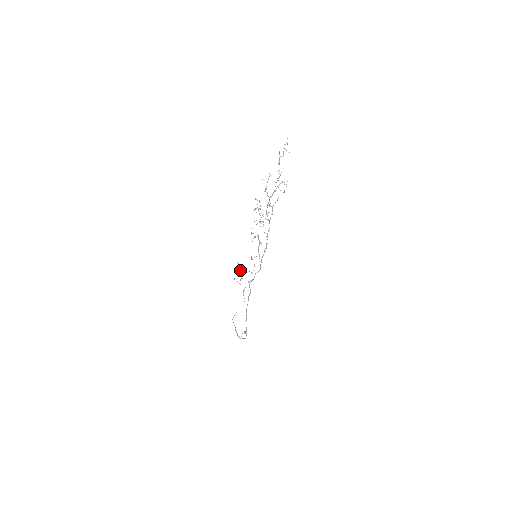
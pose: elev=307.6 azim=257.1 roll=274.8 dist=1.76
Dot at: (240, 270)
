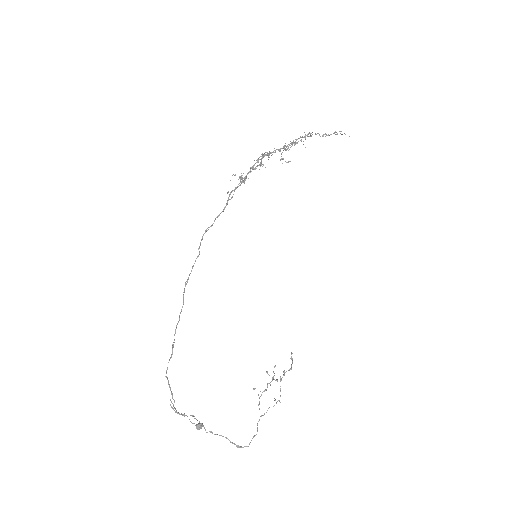
Dot at: occluded
